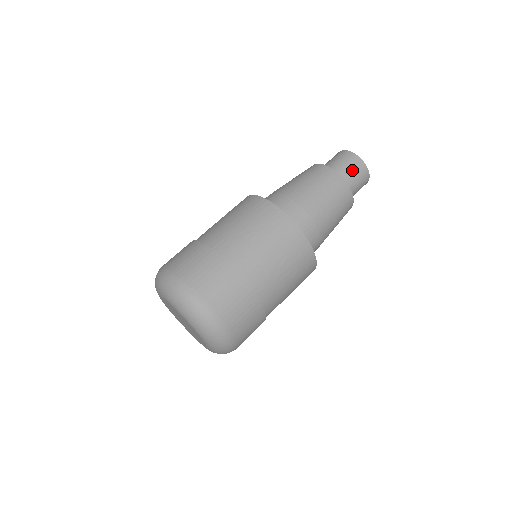
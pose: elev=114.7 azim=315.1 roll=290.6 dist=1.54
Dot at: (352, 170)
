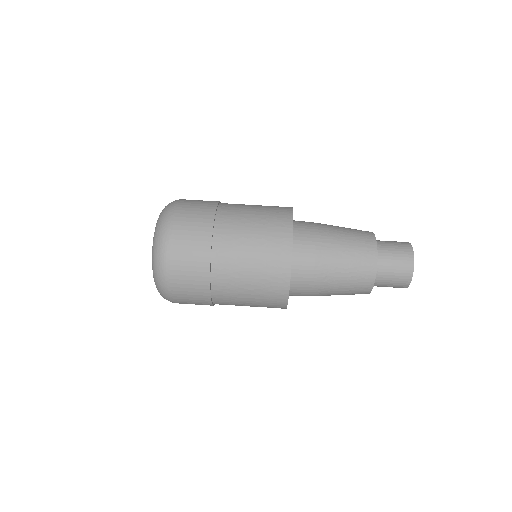
Dot at: (395, 271)
